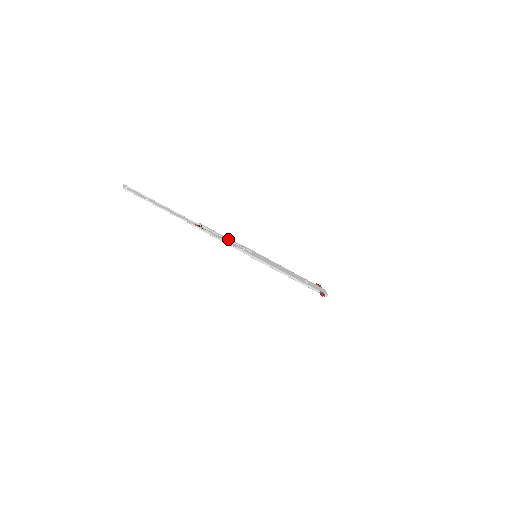
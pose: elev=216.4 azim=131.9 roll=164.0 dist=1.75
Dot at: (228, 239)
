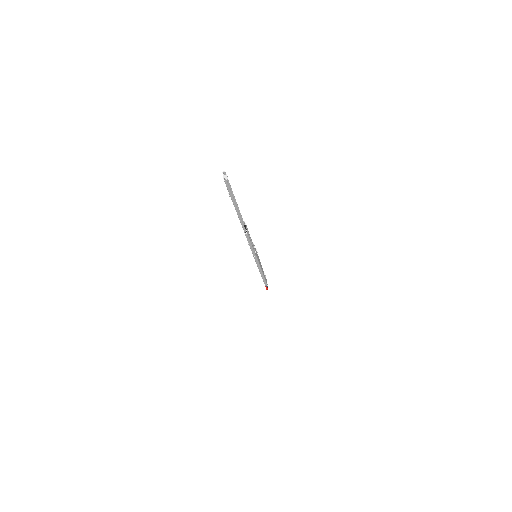
Dot at: (251, 239)
